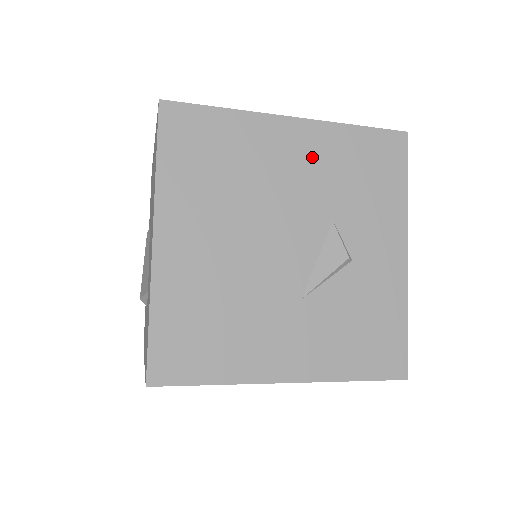
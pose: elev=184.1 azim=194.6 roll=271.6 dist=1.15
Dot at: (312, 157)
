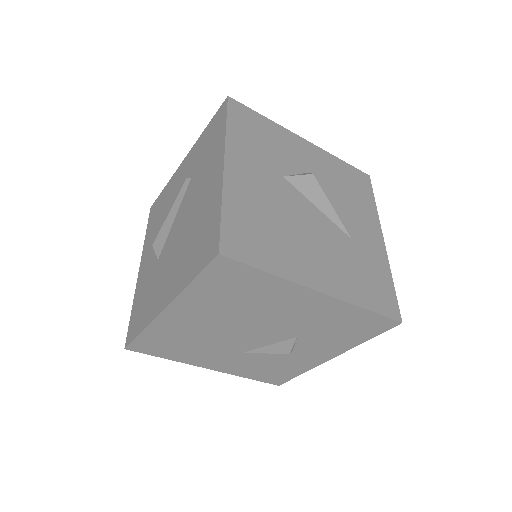
Dot at: (314, 312)
